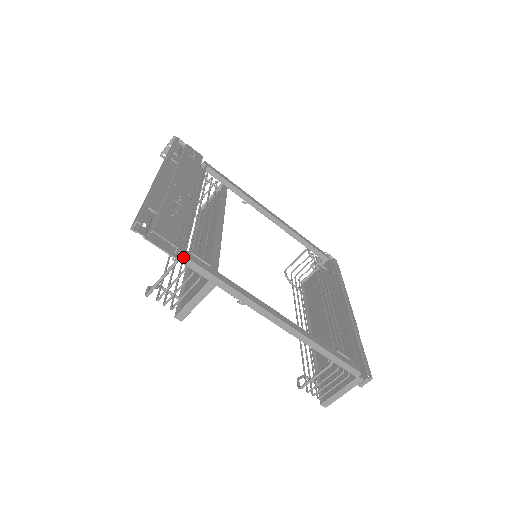
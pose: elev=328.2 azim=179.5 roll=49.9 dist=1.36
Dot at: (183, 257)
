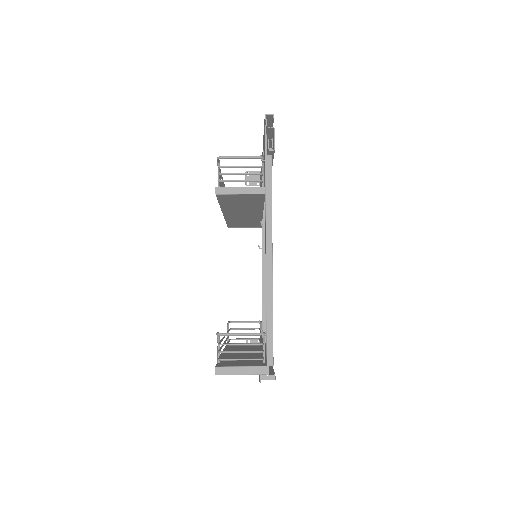
Dot at: (270, 158)
